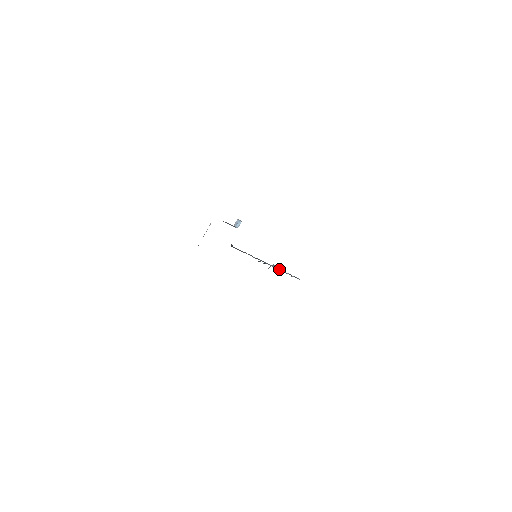
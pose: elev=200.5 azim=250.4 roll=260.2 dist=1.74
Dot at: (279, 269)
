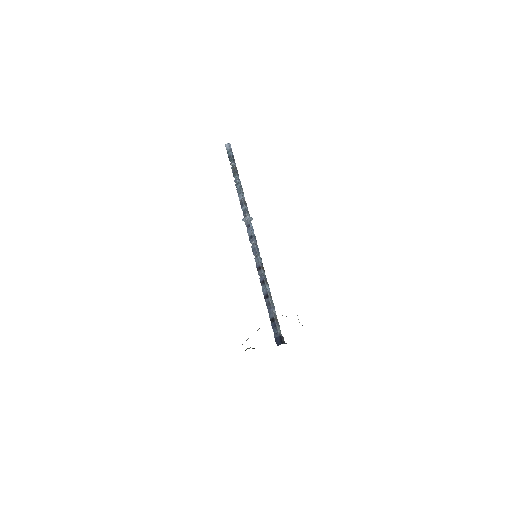
Dot at: (245, 204)
